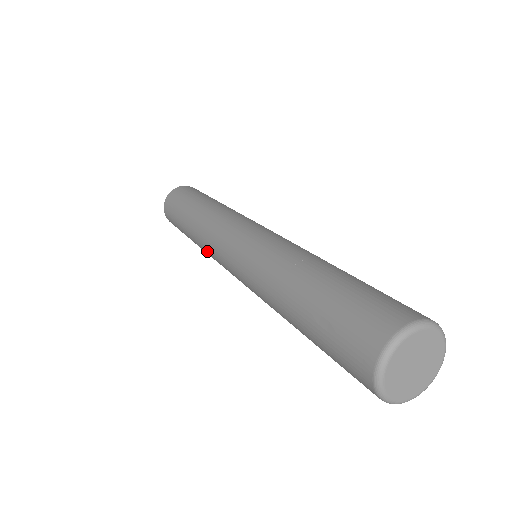
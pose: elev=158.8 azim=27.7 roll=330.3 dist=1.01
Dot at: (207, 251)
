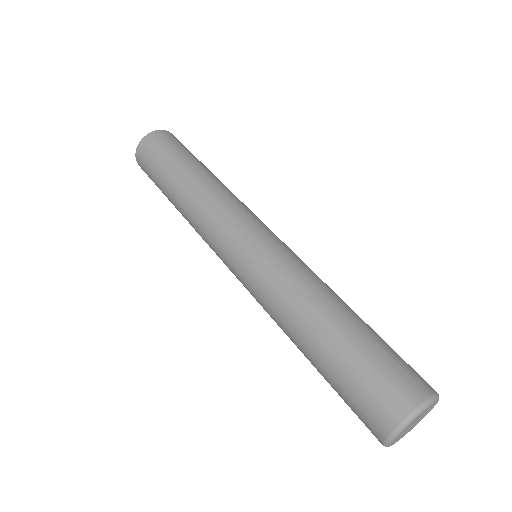
Dot at: occluded
